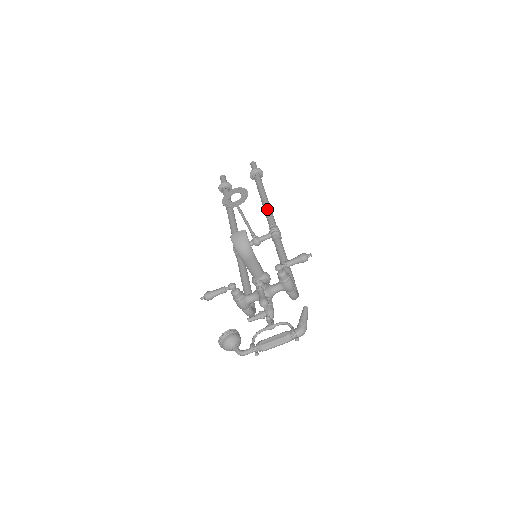
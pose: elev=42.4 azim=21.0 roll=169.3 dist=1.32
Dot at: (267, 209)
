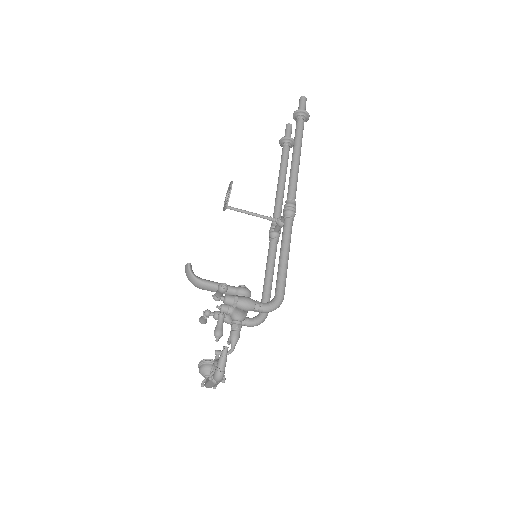
Dot at: occluded
